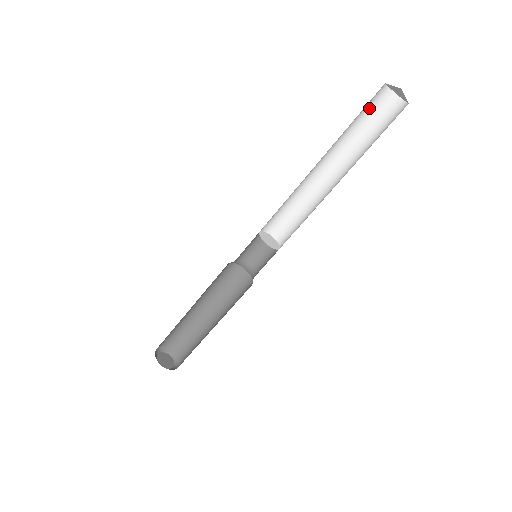
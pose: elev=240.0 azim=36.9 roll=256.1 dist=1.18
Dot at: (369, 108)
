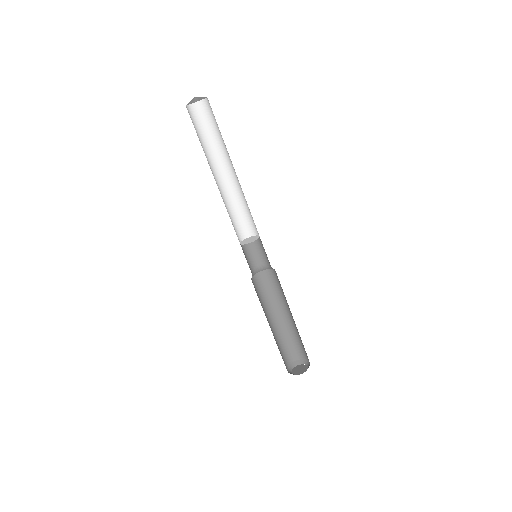
Dot at: (208, 120)
